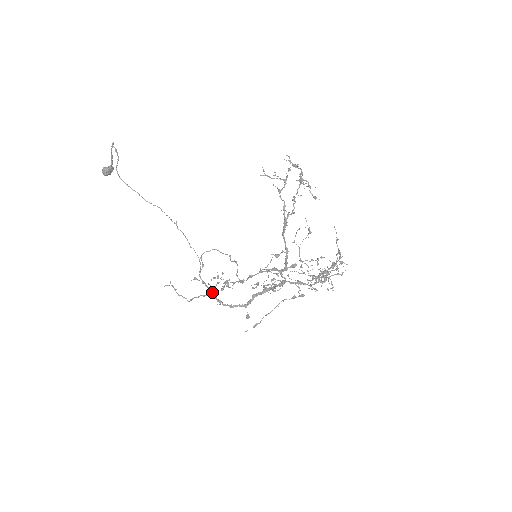
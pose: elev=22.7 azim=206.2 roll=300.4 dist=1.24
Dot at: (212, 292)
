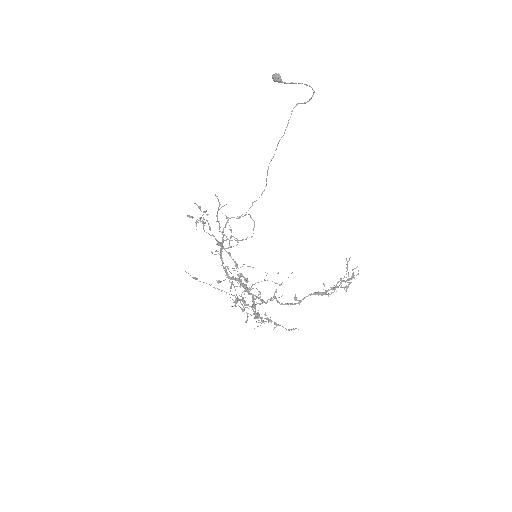
Dot at: occluded
